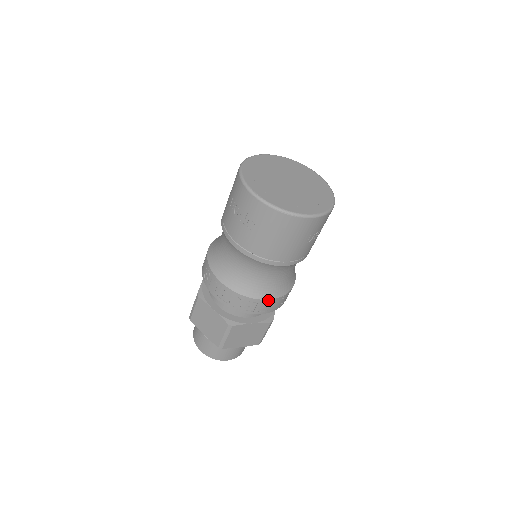
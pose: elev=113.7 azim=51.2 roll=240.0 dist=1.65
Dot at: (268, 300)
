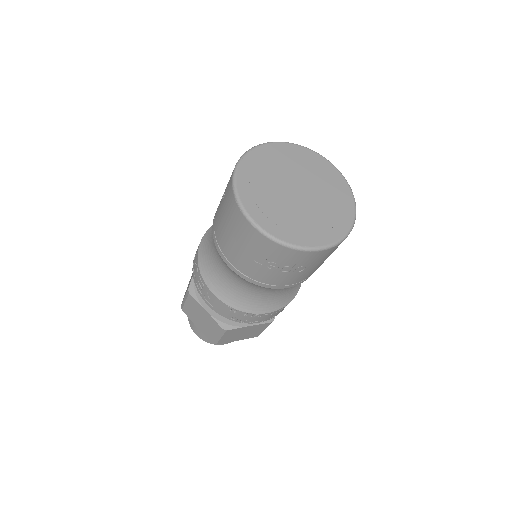
Dot at: (213, 294)
